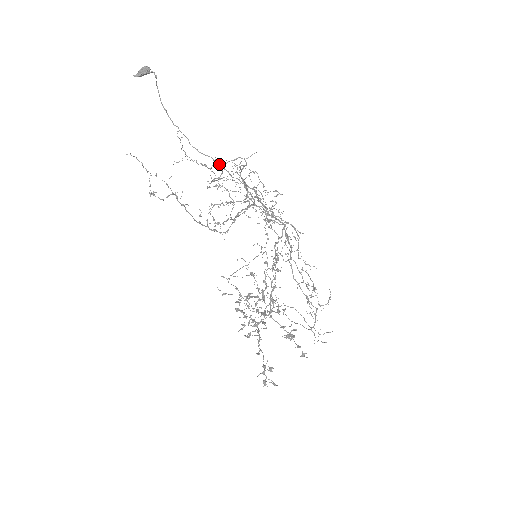
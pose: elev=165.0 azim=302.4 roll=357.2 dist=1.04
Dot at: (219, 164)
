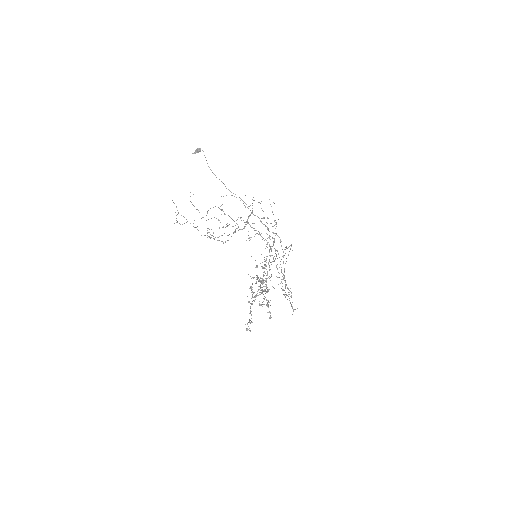
Dot at: (242, 200)
